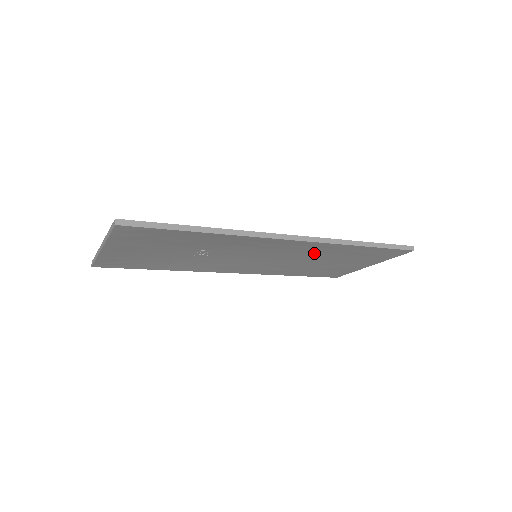
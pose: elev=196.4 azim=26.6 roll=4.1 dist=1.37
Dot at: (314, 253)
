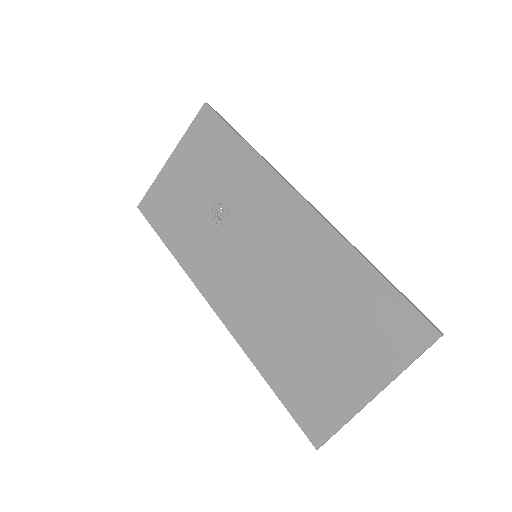
Dot at: (313, 272)
